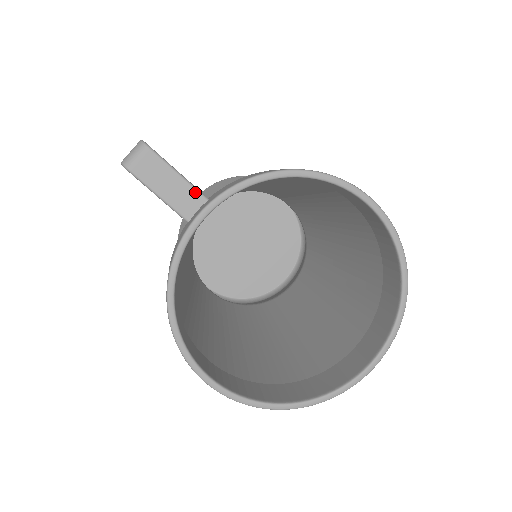
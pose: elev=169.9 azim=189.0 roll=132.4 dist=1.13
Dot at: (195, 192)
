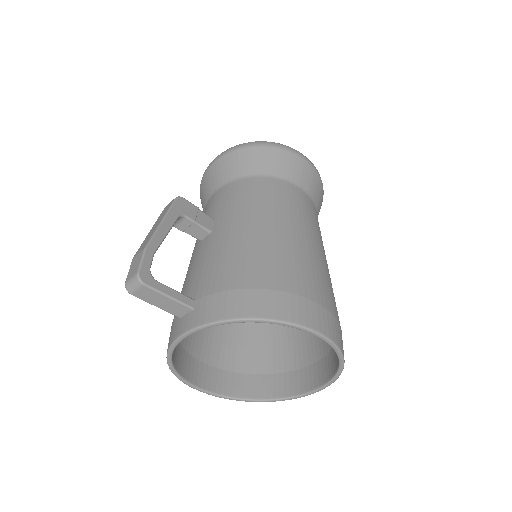
Dot at: (183, 306)
